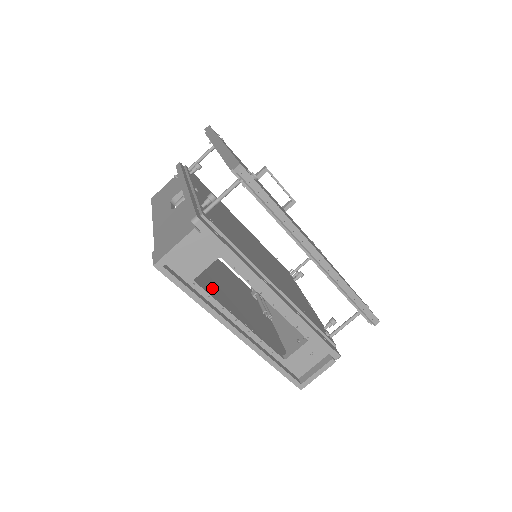
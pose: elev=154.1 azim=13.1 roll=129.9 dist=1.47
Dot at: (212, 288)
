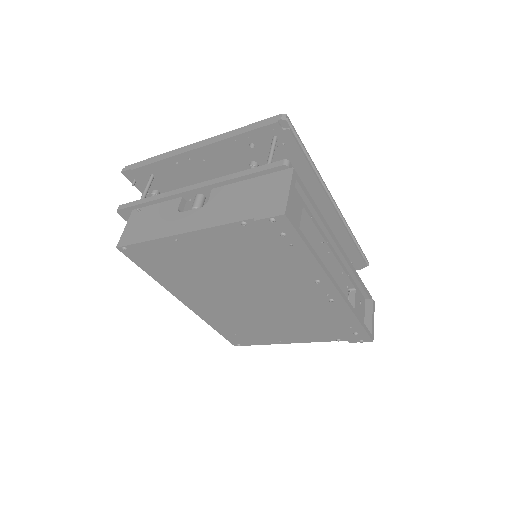
Dot at: (274, 274)
